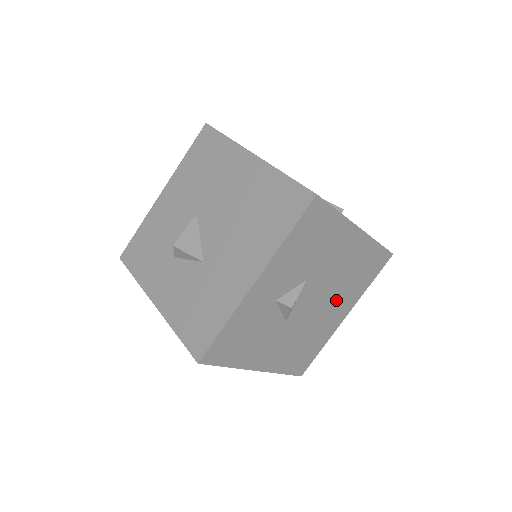
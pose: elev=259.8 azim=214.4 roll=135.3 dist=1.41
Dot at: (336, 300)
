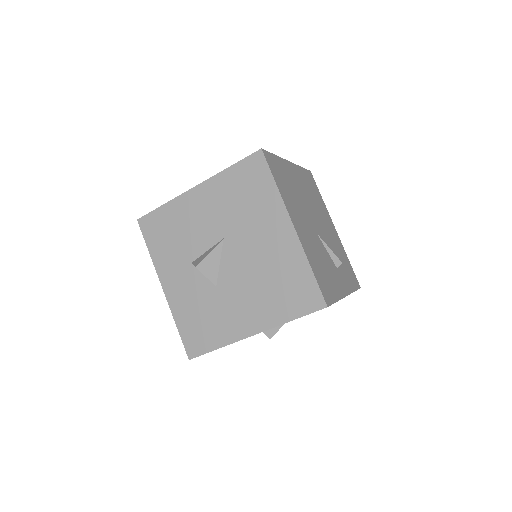
Dot at: occluded
